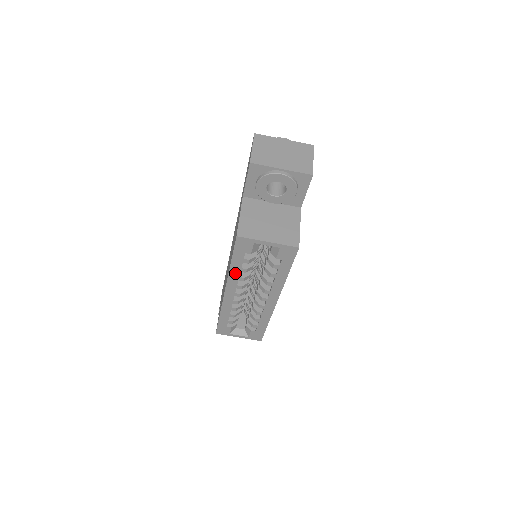
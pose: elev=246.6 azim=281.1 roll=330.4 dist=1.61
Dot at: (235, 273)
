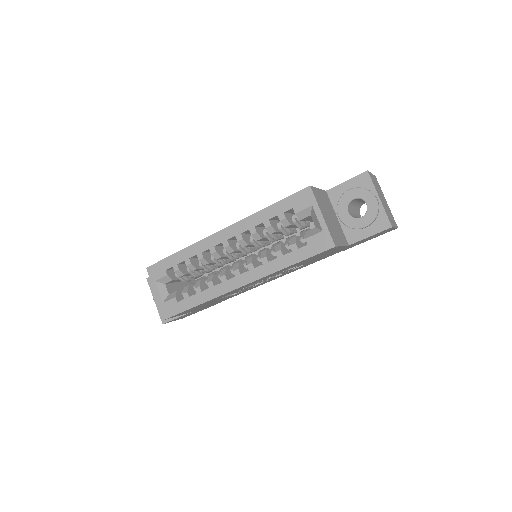
Dot at: (257, 219)
